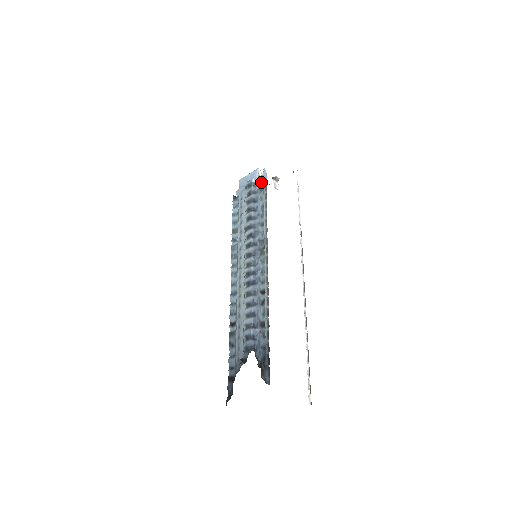
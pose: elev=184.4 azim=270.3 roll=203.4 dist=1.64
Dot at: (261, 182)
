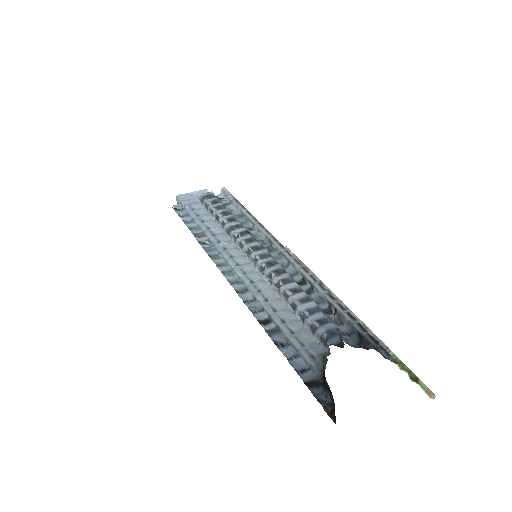
Dot at: (220, 199)
